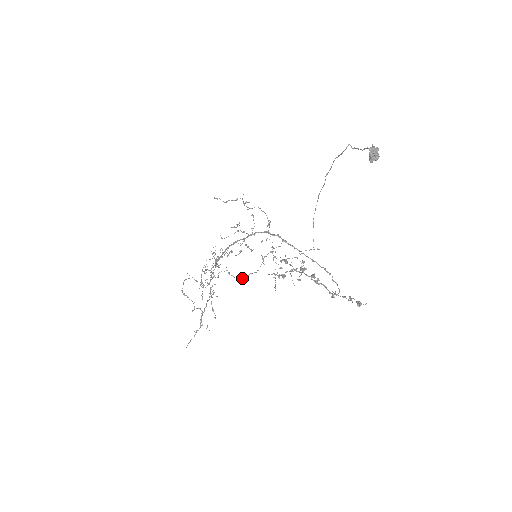
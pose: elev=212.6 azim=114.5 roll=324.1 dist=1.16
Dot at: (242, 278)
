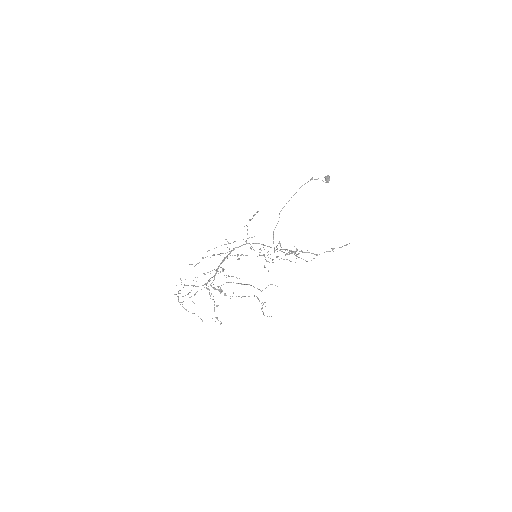
Dot at: occluded
